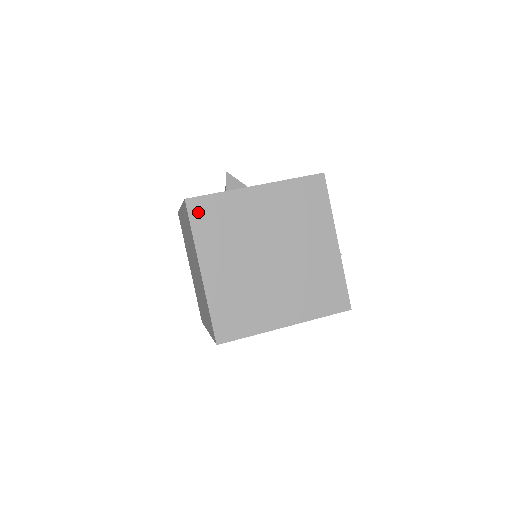
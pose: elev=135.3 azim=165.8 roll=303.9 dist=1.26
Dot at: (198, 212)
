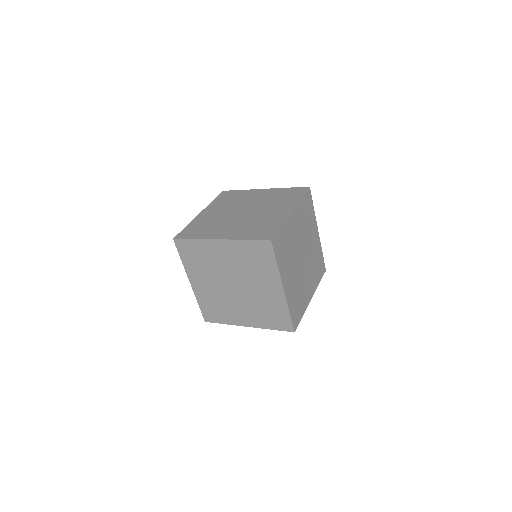
Dot at: (186, 235)
